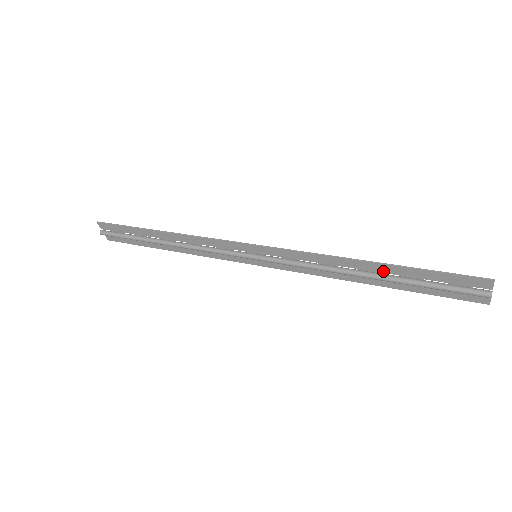
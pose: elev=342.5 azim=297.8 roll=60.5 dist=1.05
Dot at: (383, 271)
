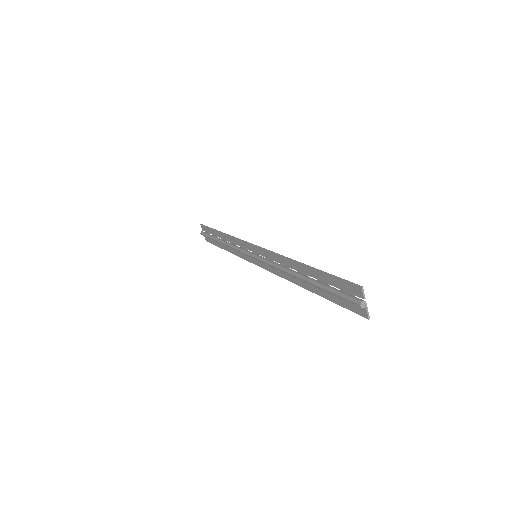
Dot at: (308, 274)
